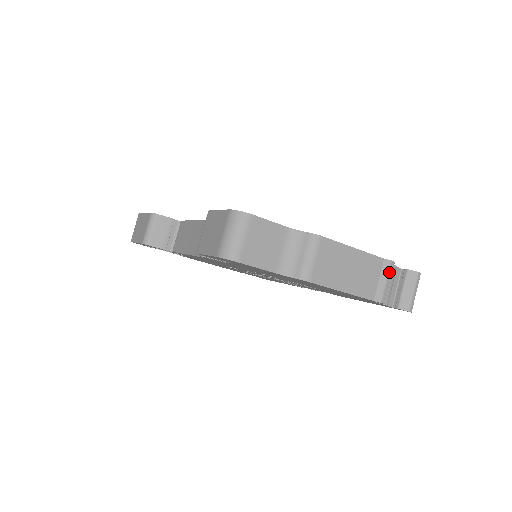
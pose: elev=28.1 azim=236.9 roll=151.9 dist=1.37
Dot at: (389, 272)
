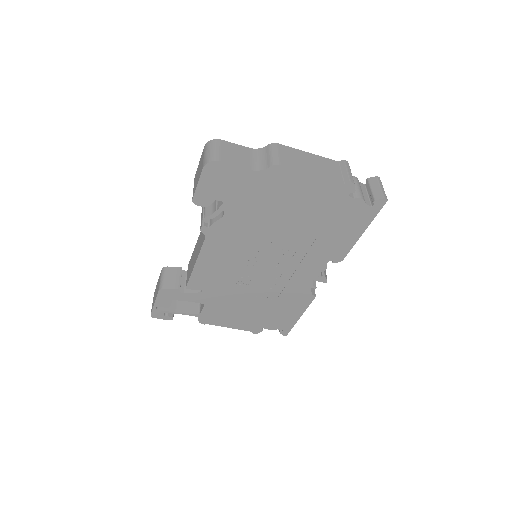
Dot at: (346, 166)
